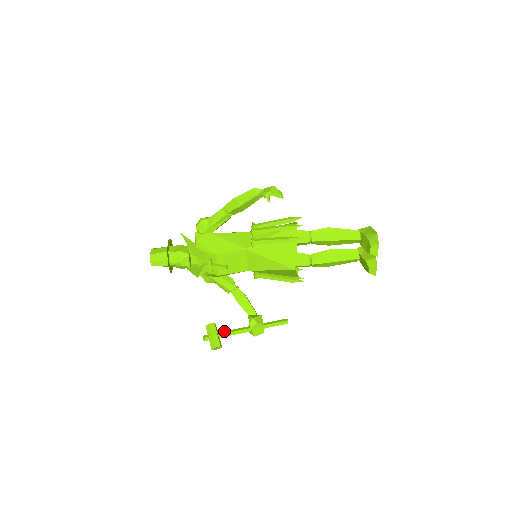
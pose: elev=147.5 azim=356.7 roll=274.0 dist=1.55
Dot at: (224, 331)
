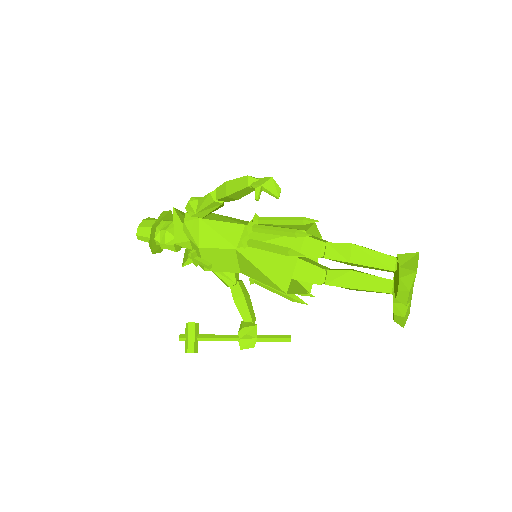
Dot at: (206, 334)
